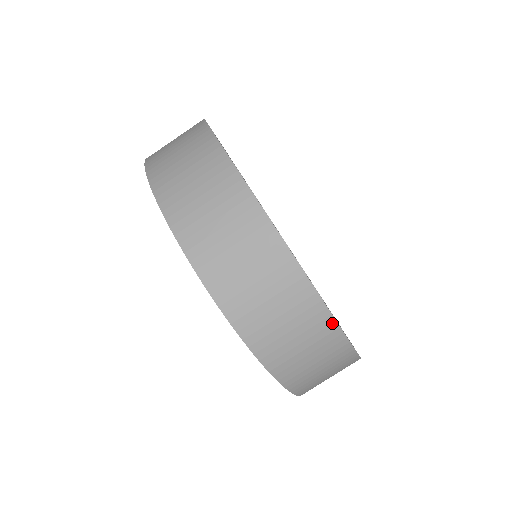
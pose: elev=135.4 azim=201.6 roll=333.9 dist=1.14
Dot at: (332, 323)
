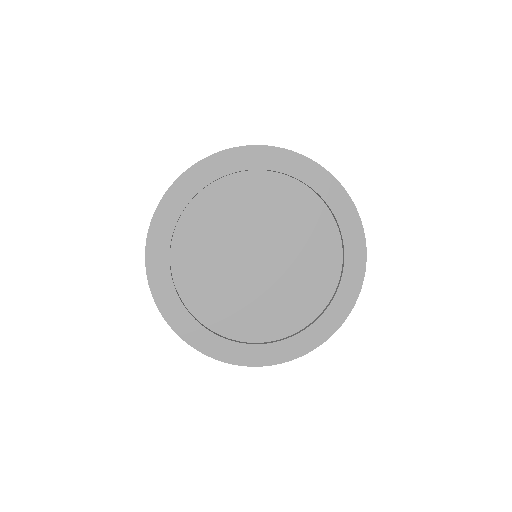
Dot at: (198, 350)
